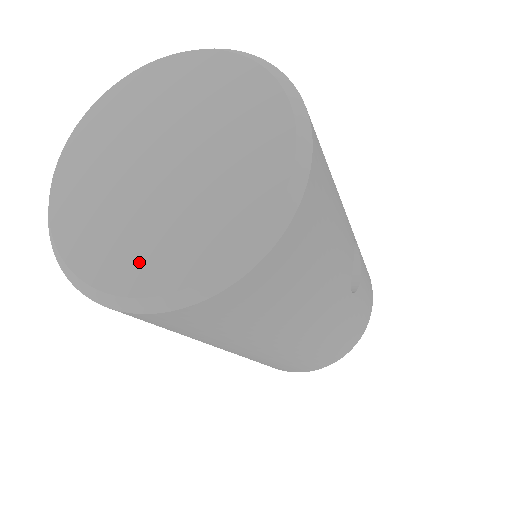
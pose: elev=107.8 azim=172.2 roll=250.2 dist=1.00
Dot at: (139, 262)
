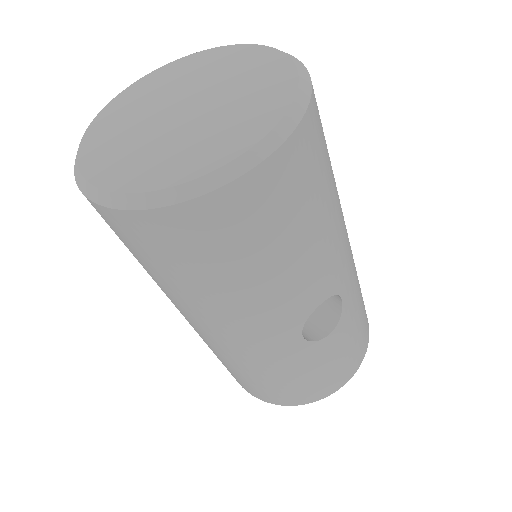
Dot at: (111, 161)
